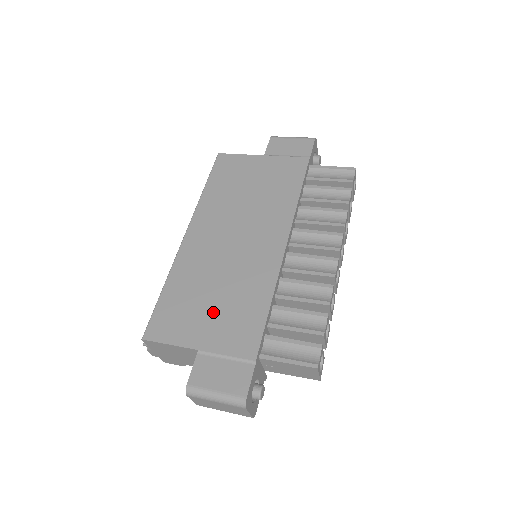
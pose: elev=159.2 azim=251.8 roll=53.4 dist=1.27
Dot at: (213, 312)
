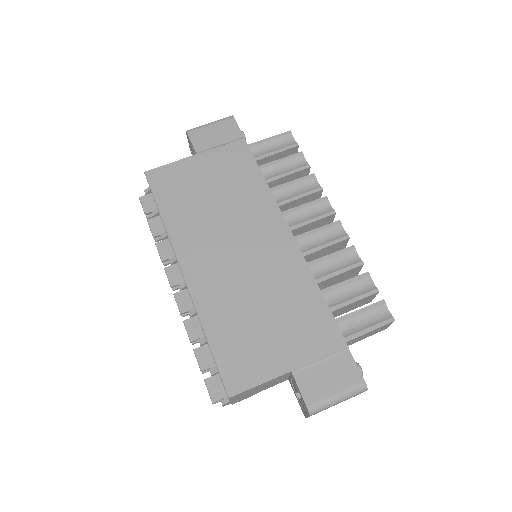
Dot at: (276, 329)
